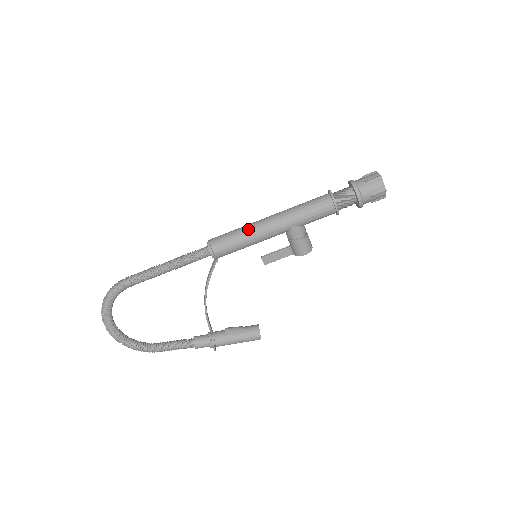
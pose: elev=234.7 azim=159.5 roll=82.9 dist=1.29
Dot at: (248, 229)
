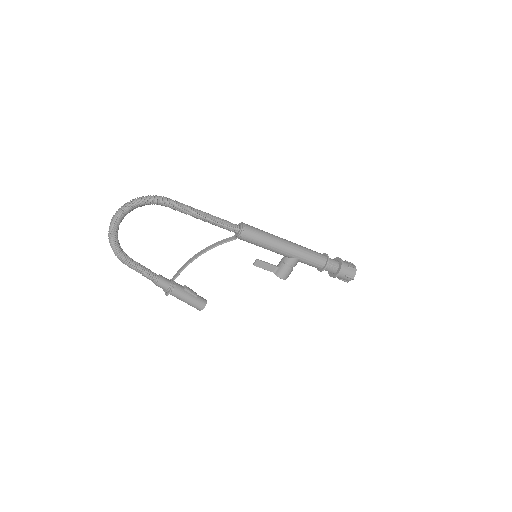
Dot at: (273, 237)
